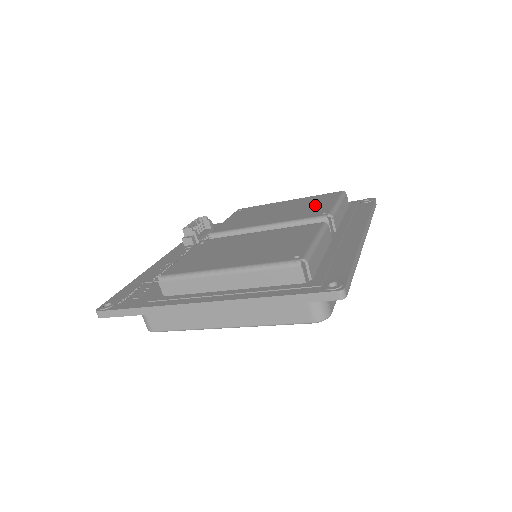
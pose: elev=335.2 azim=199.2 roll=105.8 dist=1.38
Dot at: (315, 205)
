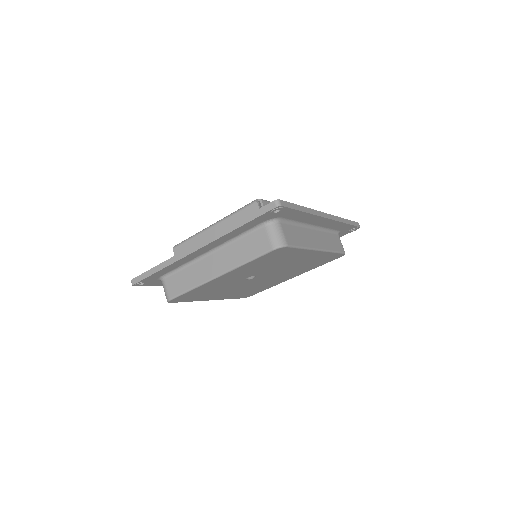
Dot at: occluded
